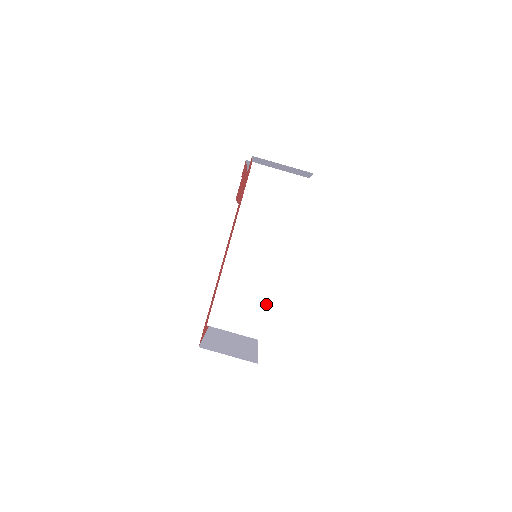
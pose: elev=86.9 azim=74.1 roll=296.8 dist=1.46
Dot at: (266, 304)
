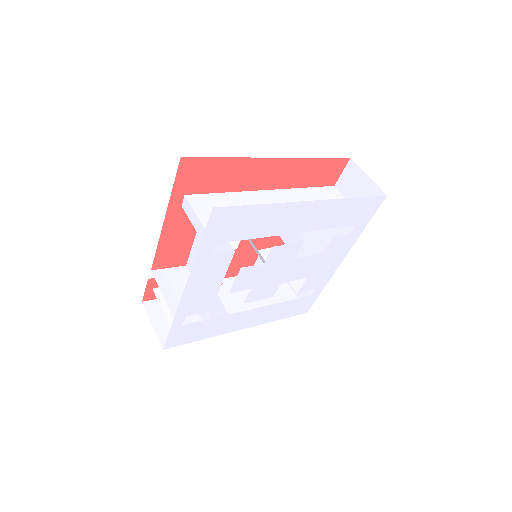
Dot at: occluded
